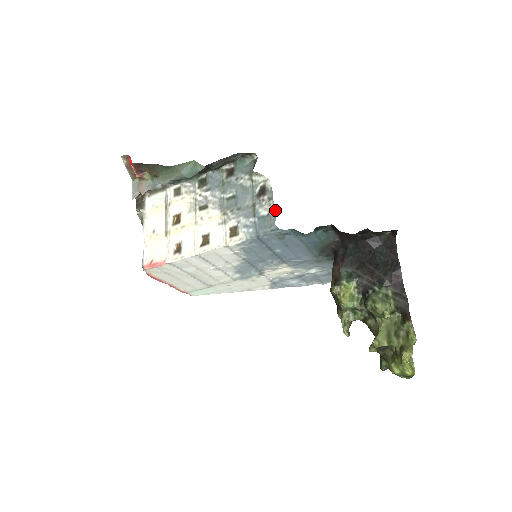
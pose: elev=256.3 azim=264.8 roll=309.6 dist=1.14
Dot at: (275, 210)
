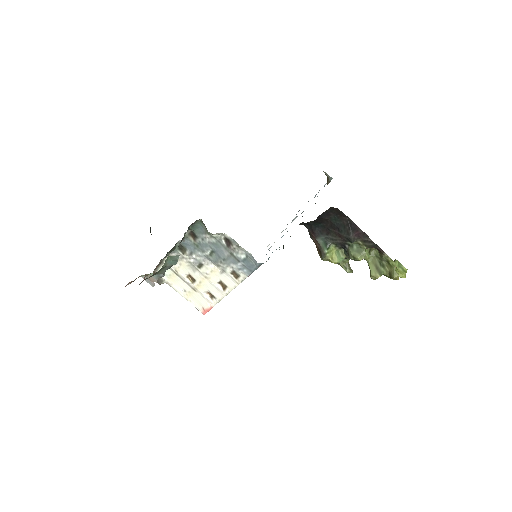
Dot at: (248, 253)
